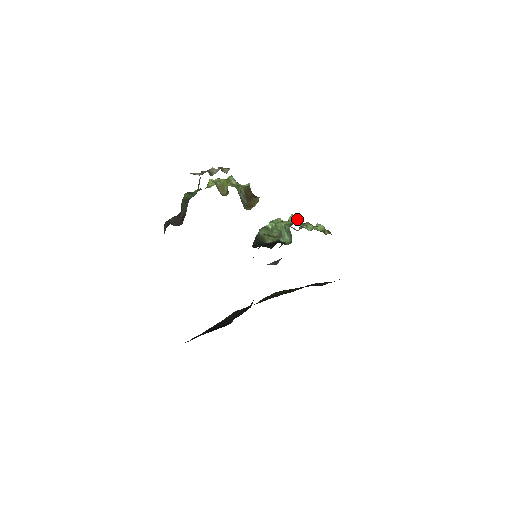
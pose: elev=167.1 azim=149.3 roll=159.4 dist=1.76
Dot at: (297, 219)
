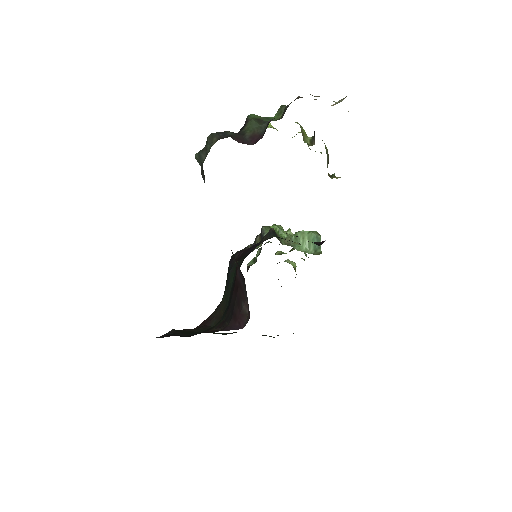
Dot at: occluded
